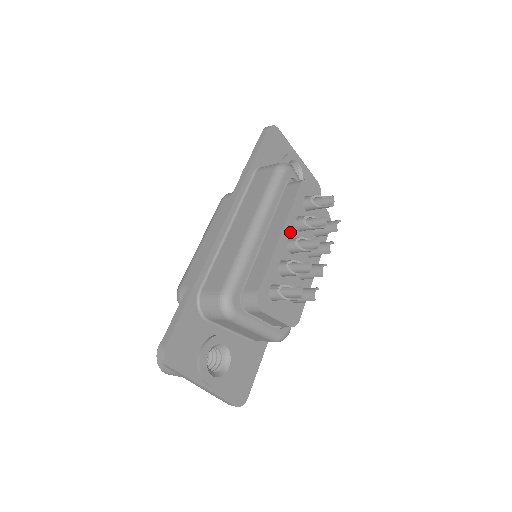
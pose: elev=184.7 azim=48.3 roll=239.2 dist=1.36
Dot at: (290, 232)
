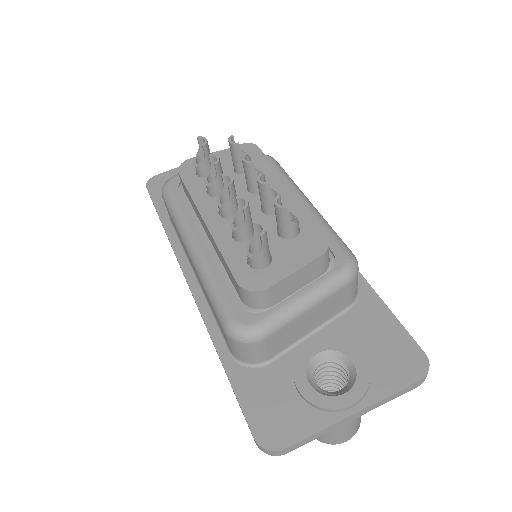
Dot at: (213, 208)
